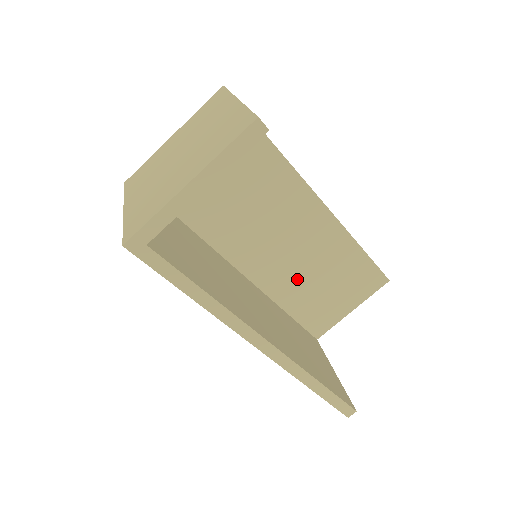
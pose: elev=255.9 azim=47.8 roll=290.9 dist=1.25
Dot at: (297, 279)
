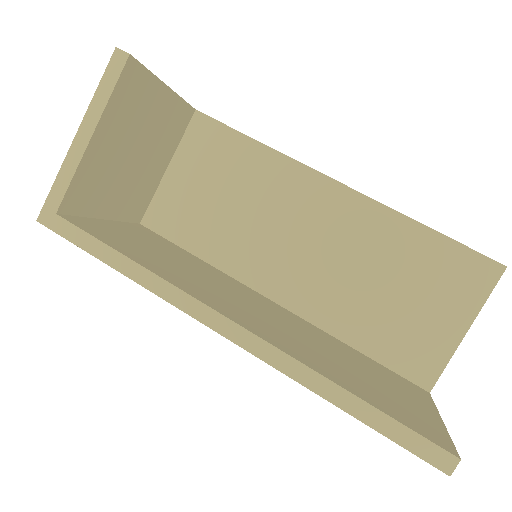
Dot at: (349, 294)
